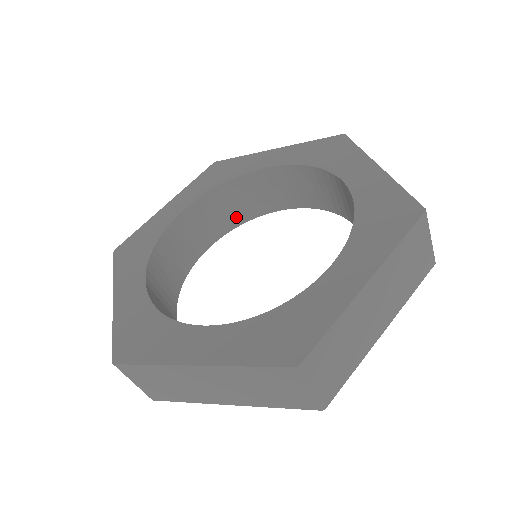
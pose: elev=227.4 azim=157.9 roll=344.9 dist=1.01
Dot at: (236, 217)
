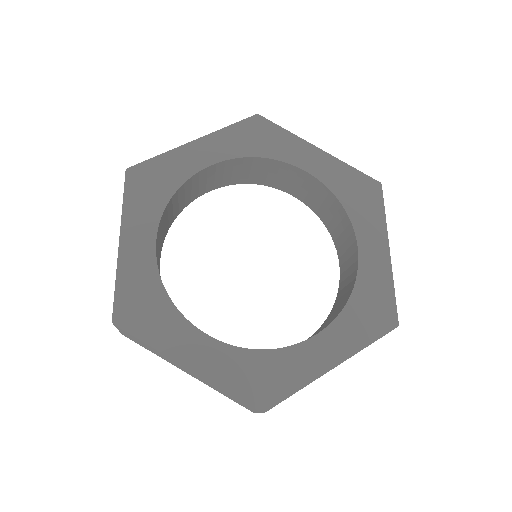
Dot at: (248, 178)
